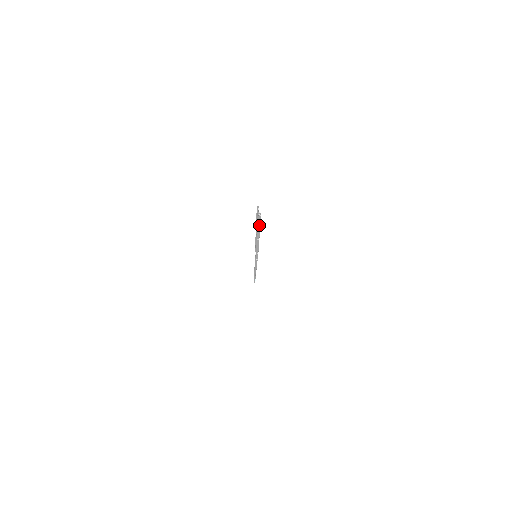
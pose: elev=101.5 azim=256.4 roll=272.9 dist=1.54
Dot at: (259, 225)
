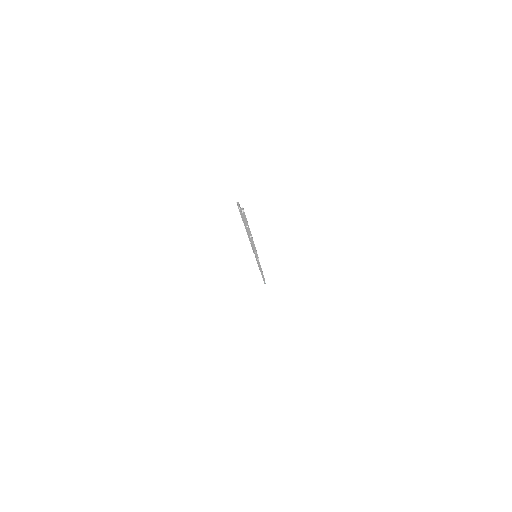
Dot at: (246, 221)
